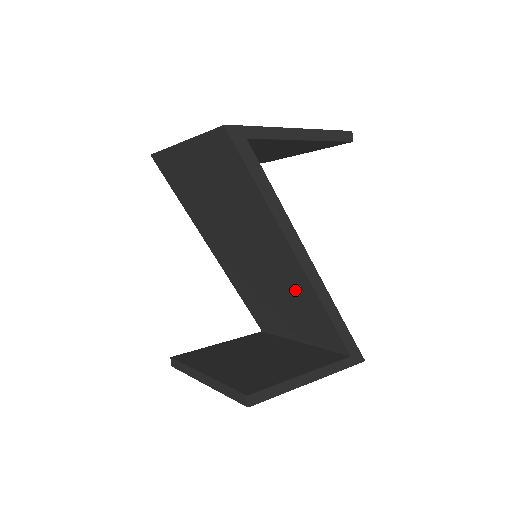
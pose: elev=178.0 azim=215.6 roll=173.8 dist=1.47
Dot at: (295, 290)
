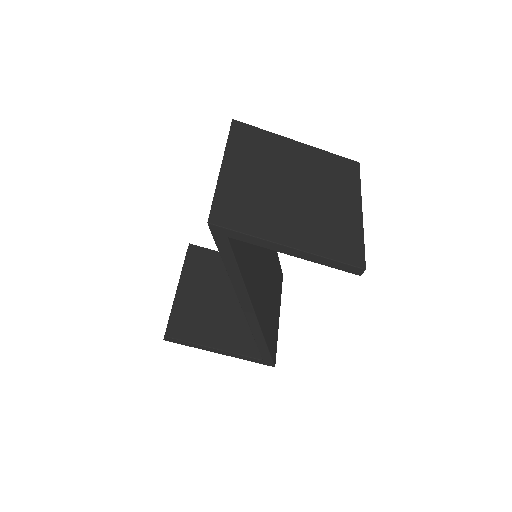
Dot at: occluded
